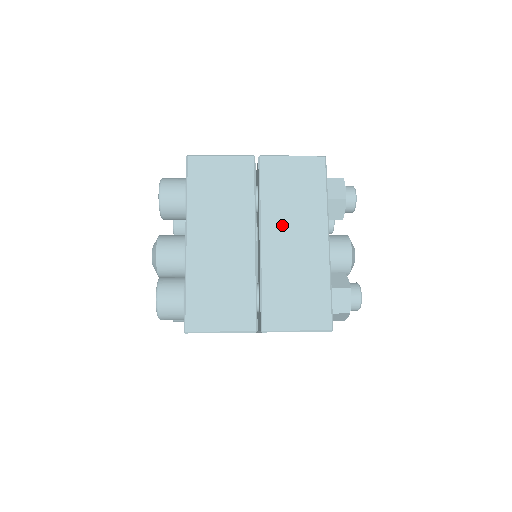
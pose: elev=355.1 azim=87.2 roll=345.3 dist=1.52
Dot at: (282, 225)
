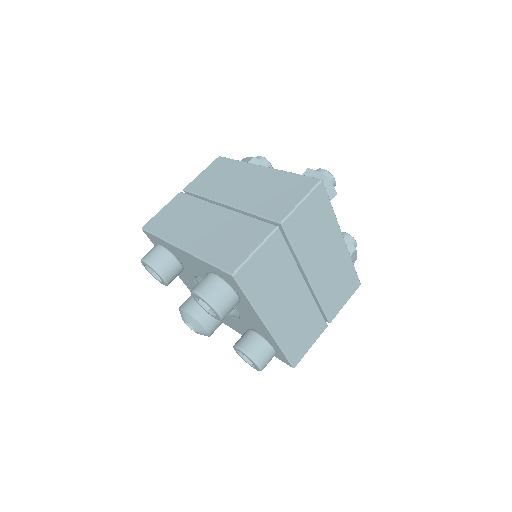
Dot at: (316, 257)
